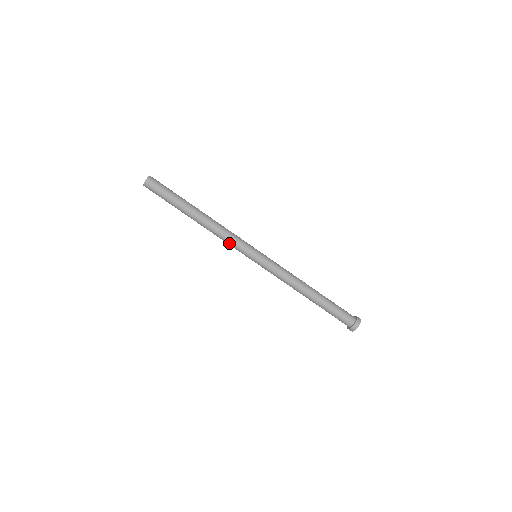
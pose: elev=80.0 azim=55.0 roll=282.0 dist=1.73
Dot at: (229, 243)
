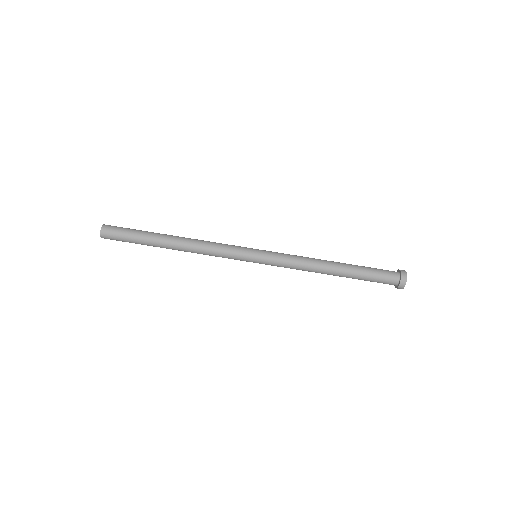
Dot at: (221, 249)
